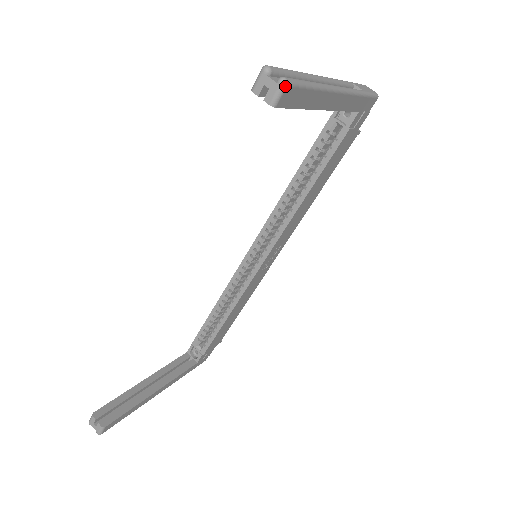
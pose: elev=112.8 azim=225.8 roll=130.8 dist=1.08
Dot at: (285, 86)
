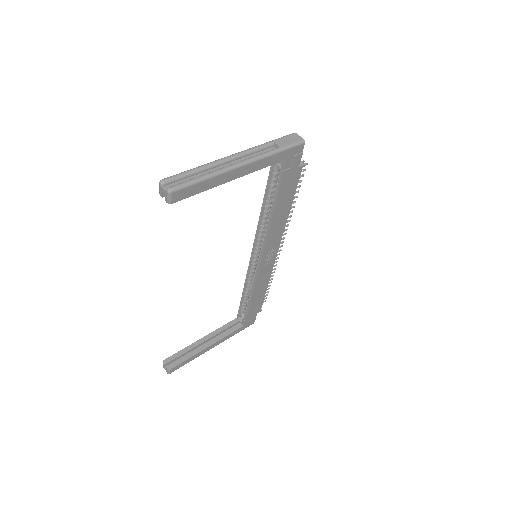
Dot at: (170, 193)
